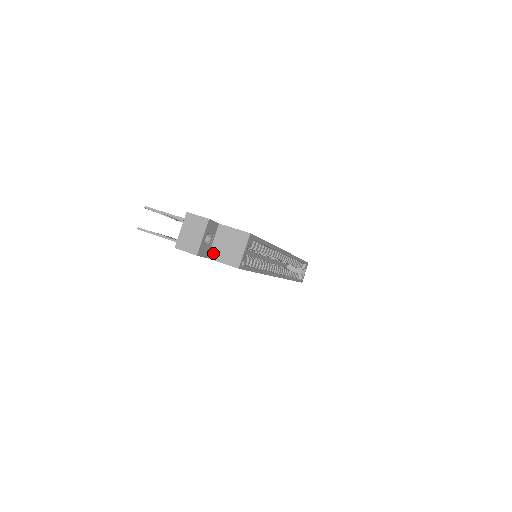
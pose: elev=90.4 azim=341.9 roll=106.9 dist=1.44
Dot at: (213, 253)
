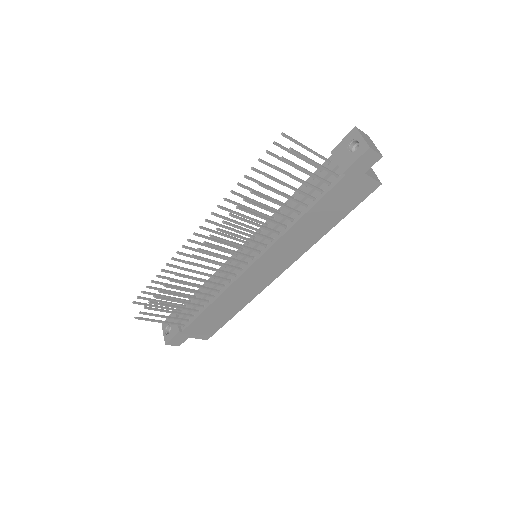
Dot at: occluded
